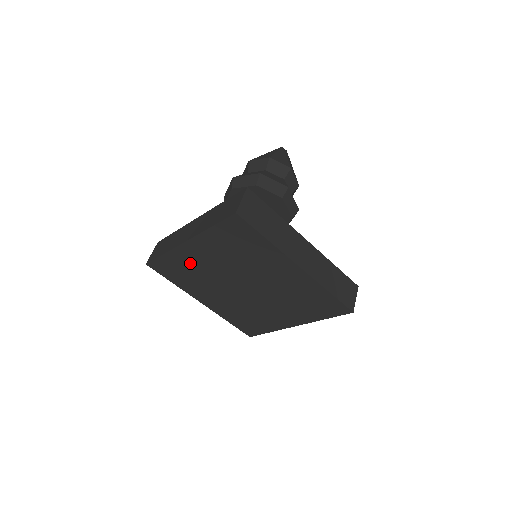
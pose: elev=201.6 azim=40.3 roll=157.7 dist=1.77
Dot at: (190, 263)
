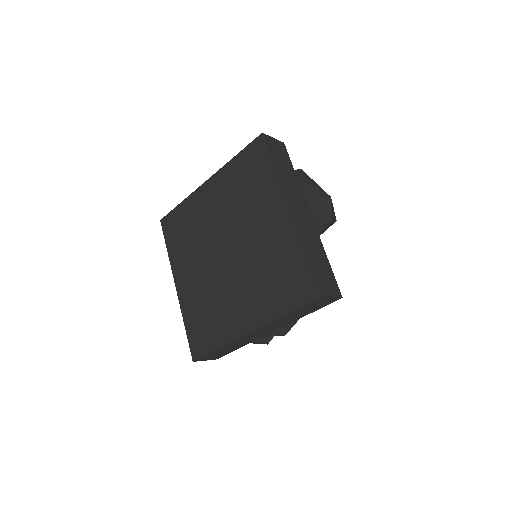
Dot at: (196, 214)
